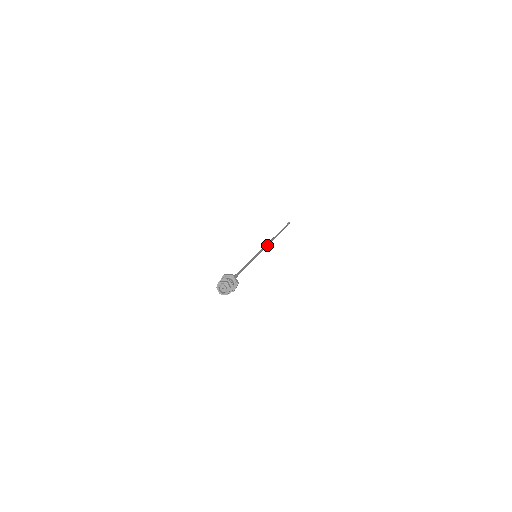
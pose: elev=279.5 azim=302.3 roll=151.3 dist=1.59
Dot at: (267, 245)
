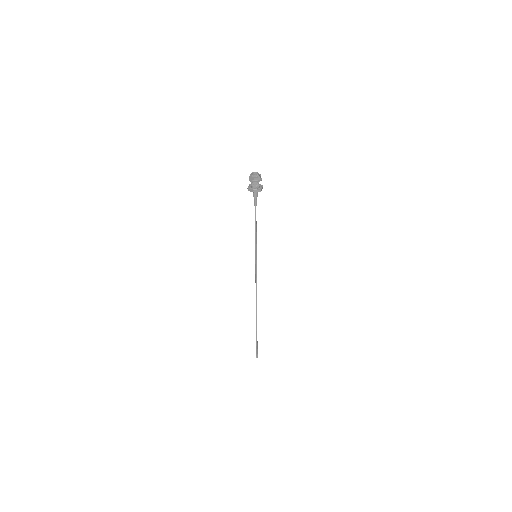
Dot at: (256, 286)
